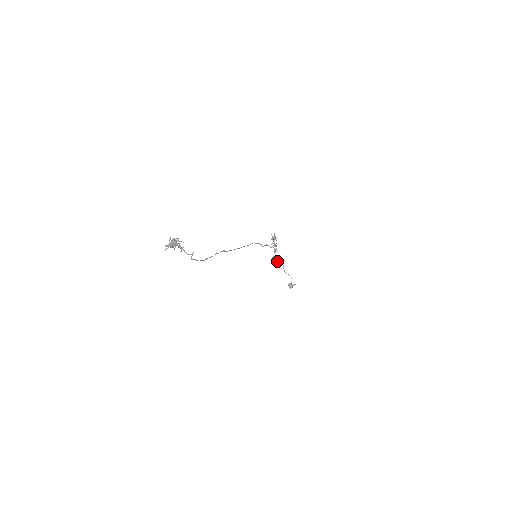
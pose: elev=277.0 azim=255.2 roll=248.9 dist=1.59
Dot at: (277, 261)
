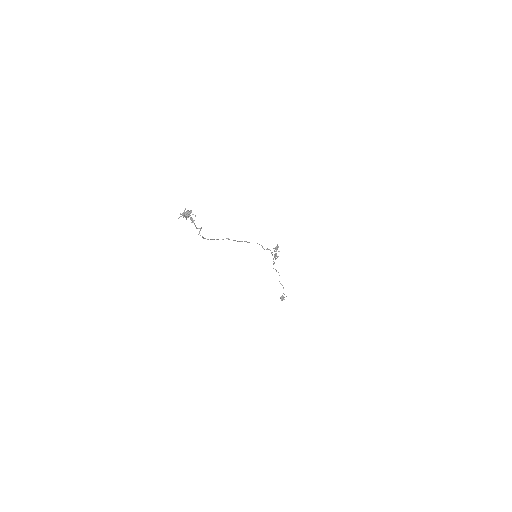
Dot at: occluded
